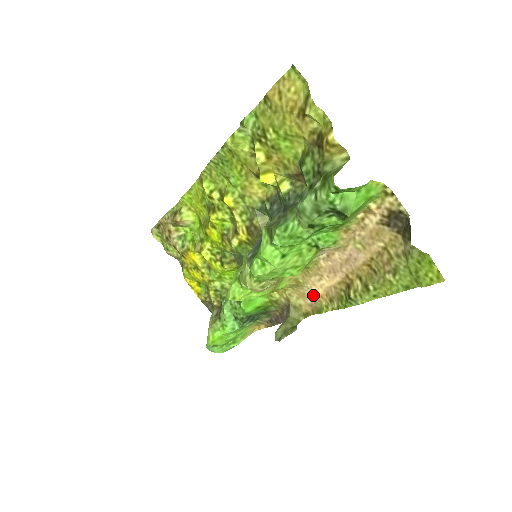
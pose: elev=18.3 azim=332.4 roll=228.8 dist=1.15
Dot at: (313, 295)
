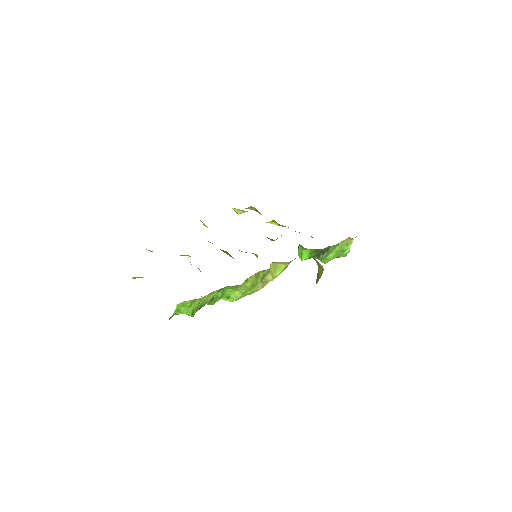
Dot at: occluded
